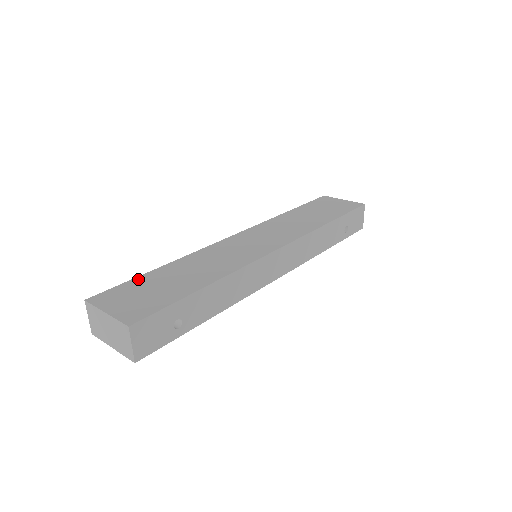
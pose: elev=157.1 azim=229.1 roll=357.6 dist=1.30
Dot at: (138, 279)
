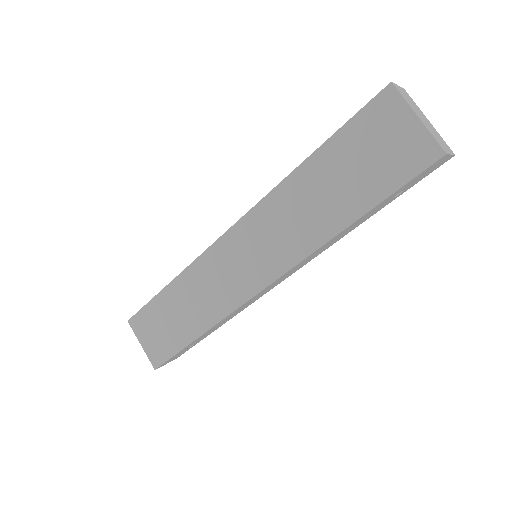
Dot at: (153, 303)
